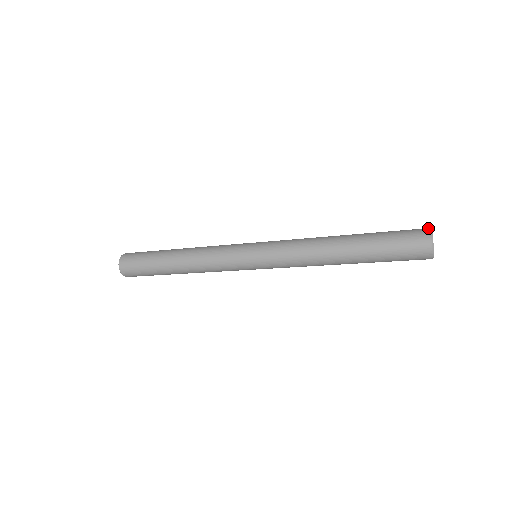
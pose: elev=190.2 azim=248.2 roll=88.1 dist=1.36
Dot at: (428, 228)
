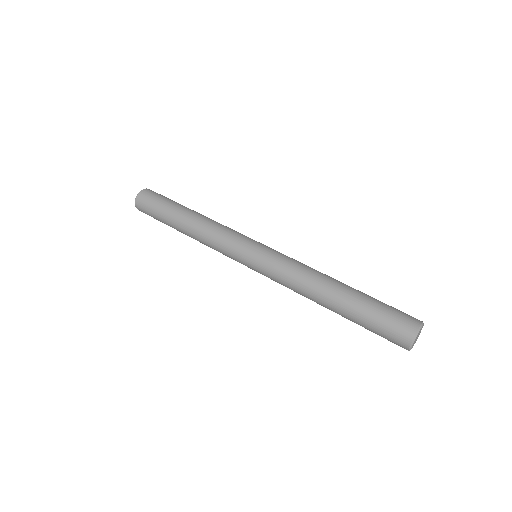
Dot at: (420, 322)
